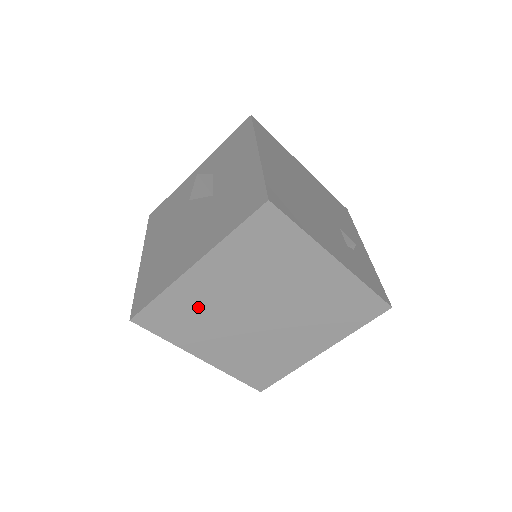
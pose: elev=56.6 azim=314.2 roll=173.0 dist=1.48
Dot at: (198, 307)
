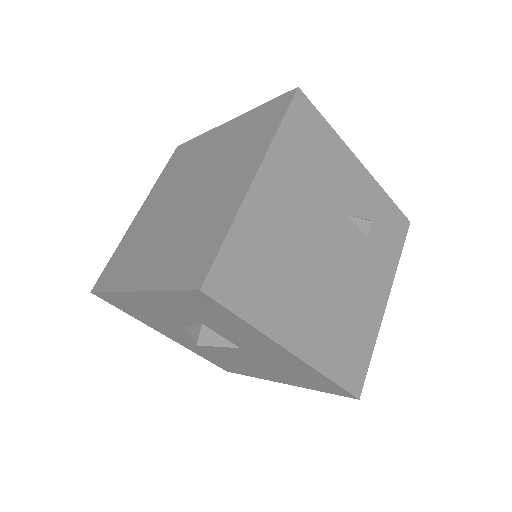
Dot at: occluded
